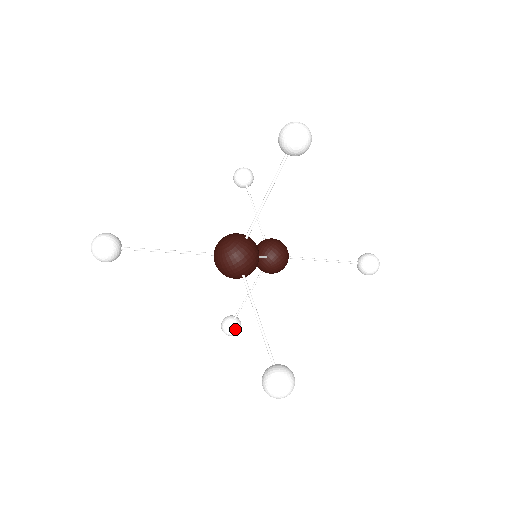
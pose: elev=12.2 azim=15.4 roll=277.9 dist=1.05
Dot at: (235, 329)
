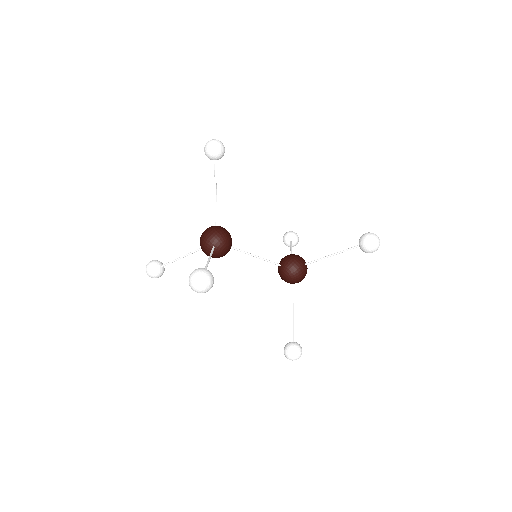
Dot at: (291, 349)
